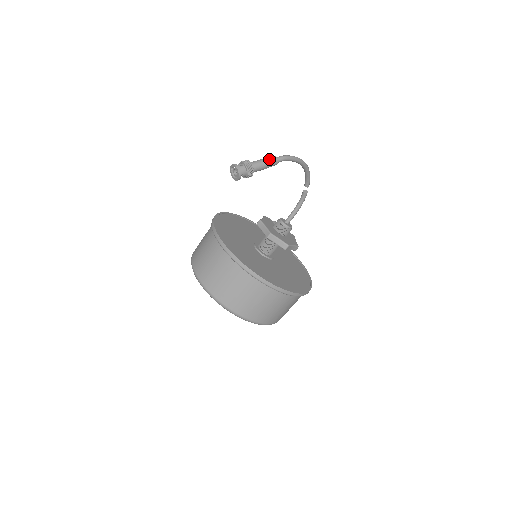
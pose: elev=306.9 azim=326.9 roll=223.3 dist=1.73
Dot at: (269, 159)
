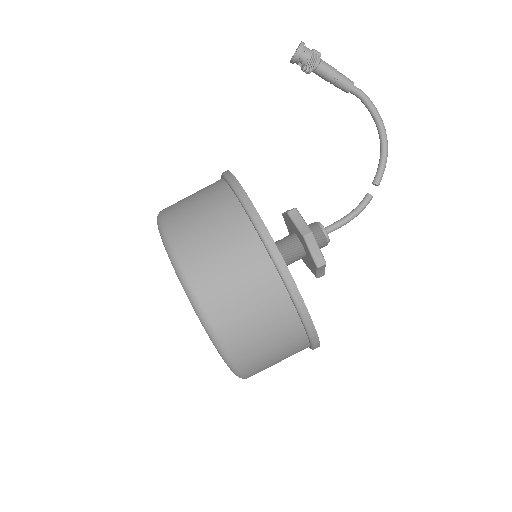
Dot at: (344, 75)
